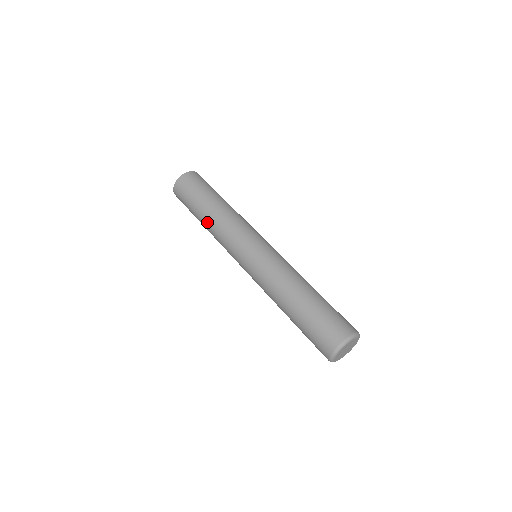
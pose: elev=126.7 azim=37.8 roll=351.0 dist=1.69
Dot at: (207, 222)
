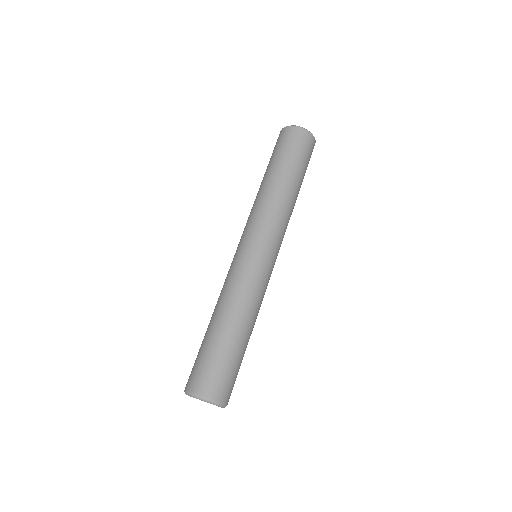
Dot at: (270, 185)
